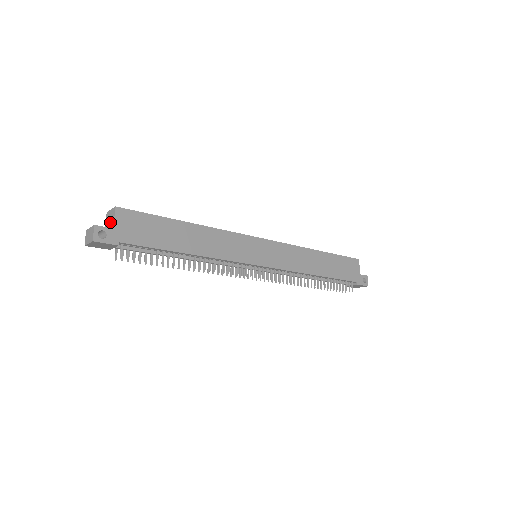
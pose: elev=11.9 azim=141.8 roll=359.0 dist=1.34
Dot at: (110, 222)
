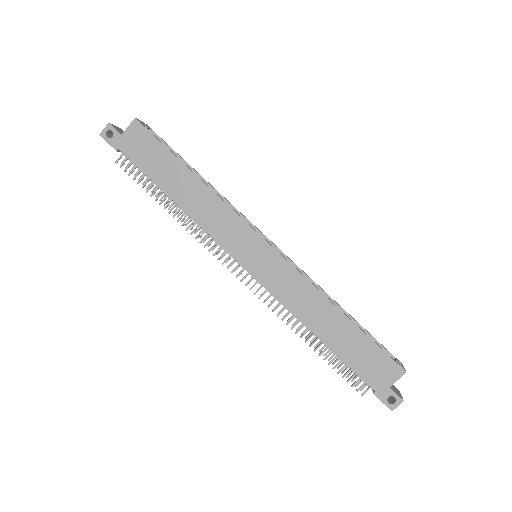
Dot at: occluded
